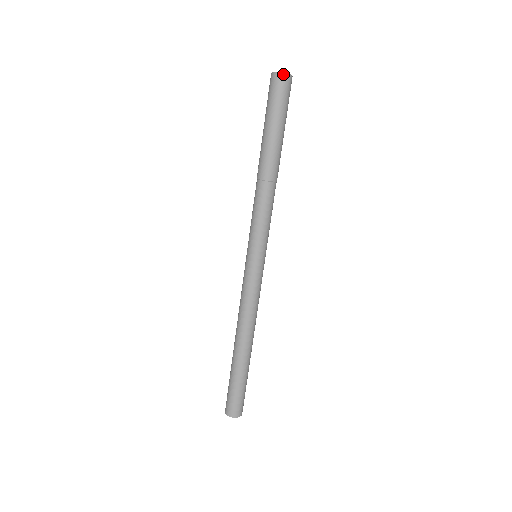
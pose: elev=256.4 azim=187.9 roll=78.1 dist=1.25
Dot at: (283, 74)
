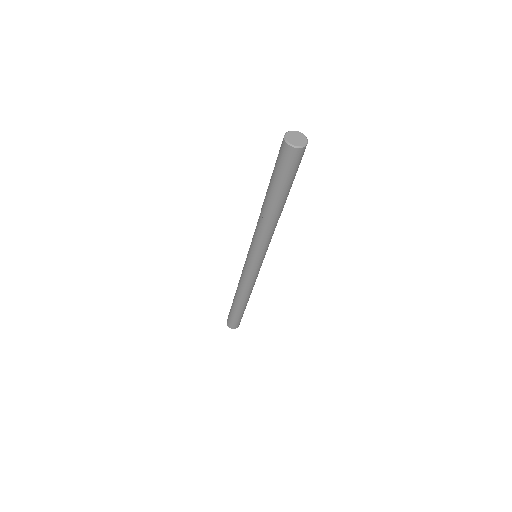
Dot at: (293, 148)
